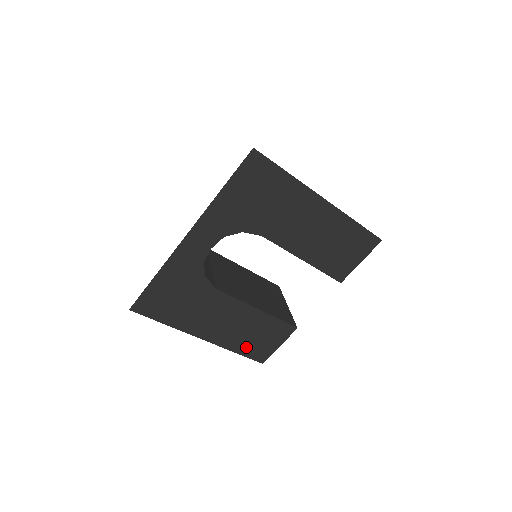
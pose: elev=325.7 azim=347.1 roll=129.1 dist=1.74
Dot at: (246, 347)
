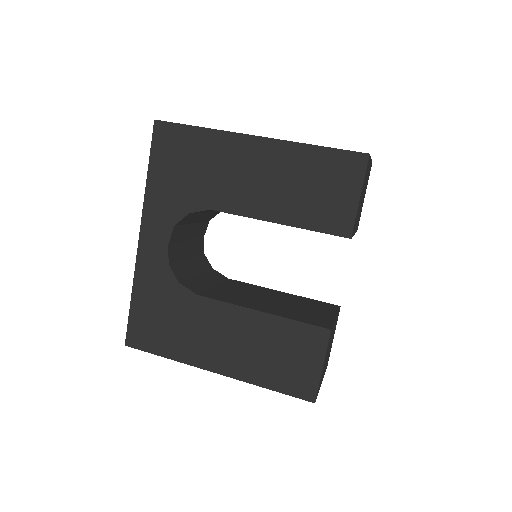
Dot at: (276, 376)
